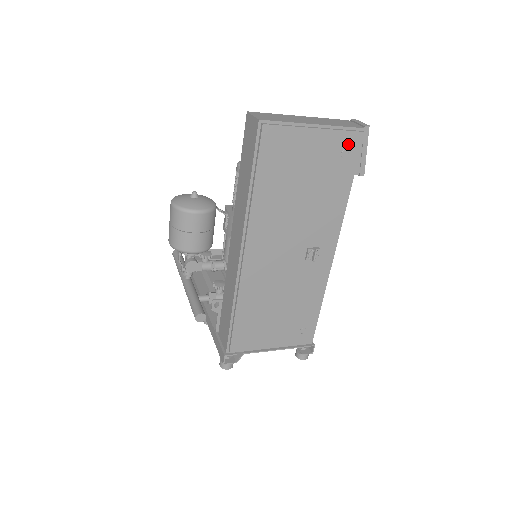
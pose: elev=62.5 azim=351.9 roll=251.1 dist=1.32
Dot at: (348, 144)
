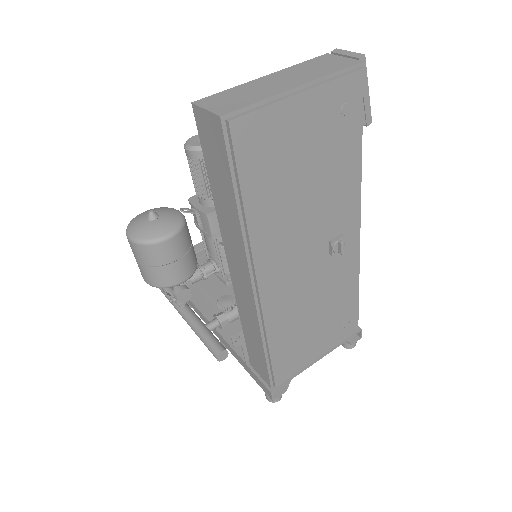
Dot at: (346, 94)
